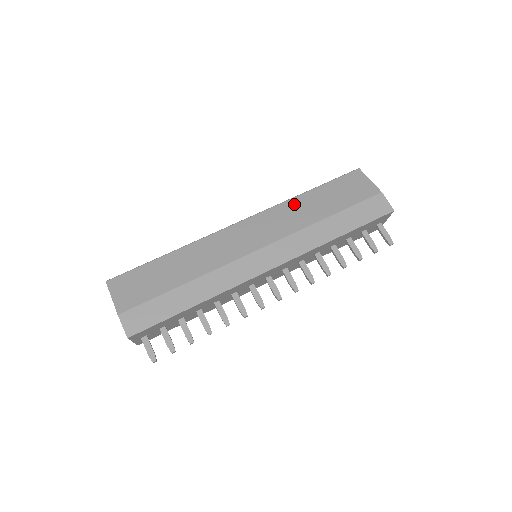
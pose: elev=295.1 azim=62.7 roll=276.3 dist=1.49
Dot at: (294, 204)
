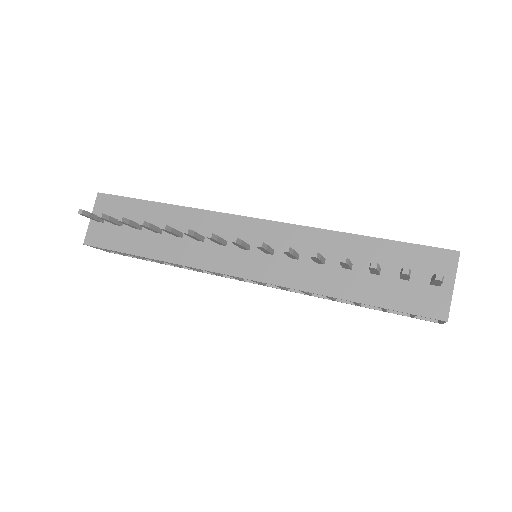
Dot at: occluded
